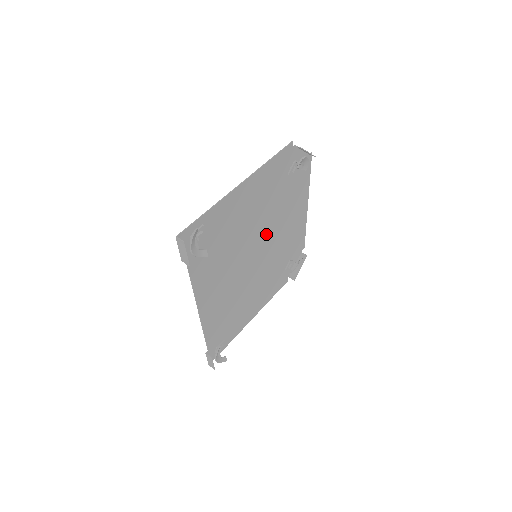
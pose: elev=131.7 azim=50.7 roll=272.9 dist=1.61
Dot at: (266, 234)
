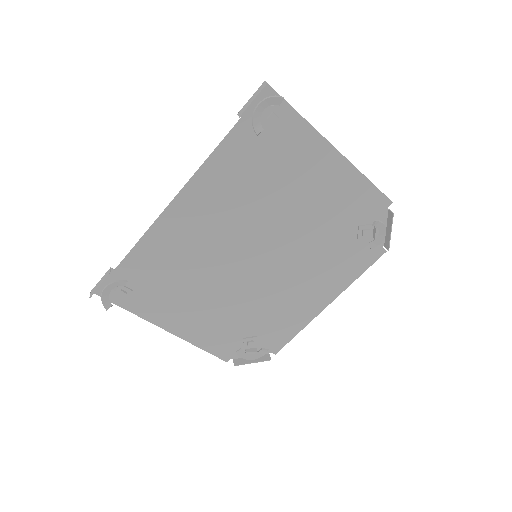
Dot at: (285, 252)
